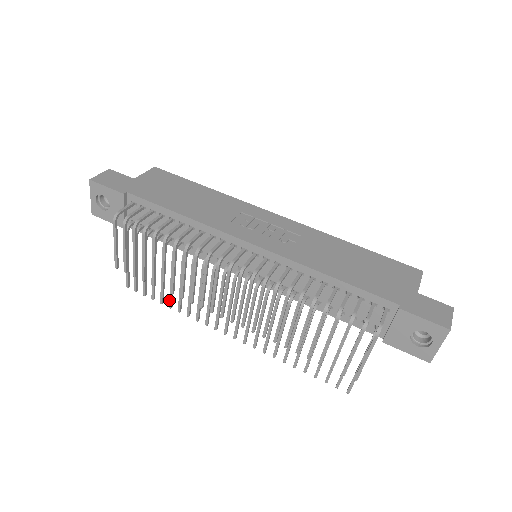
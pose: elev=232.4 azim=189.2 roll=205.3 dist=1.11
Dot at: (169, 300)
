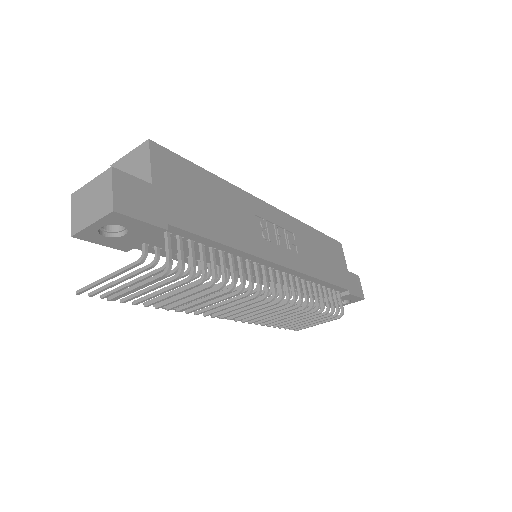
Dot at: occluded
